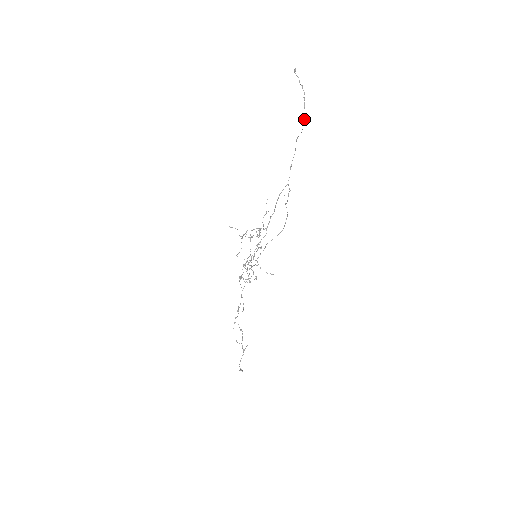
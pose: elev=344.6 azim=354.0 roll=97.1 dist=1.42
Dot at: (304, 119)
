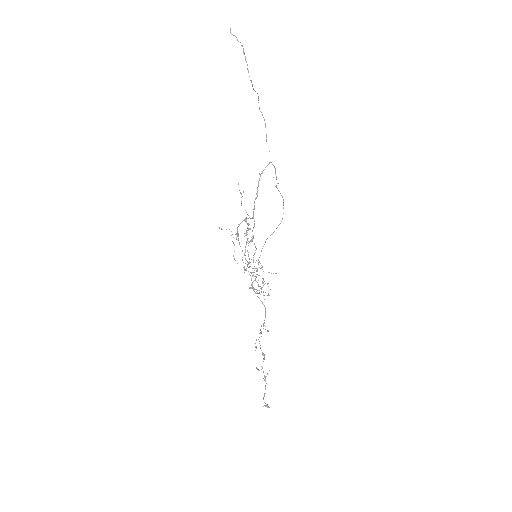
Dot at: occluded
